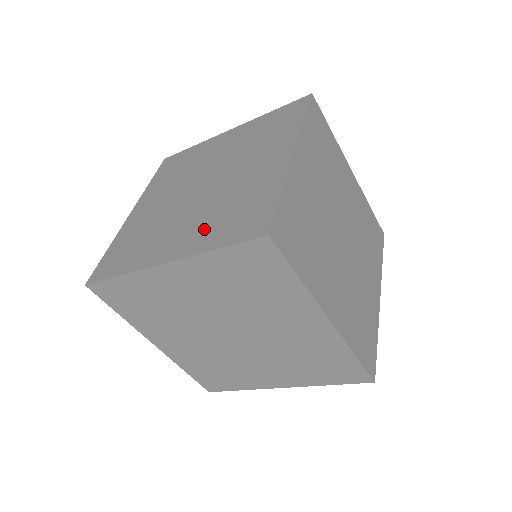
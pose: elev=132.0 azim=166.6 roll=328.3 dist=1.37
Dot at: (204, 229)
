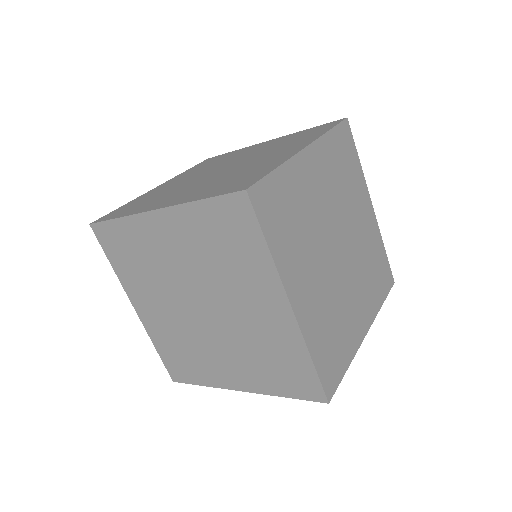
Dot at: (202, 190)
